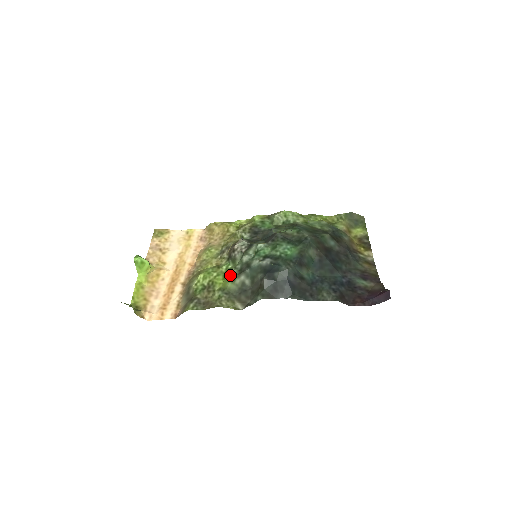
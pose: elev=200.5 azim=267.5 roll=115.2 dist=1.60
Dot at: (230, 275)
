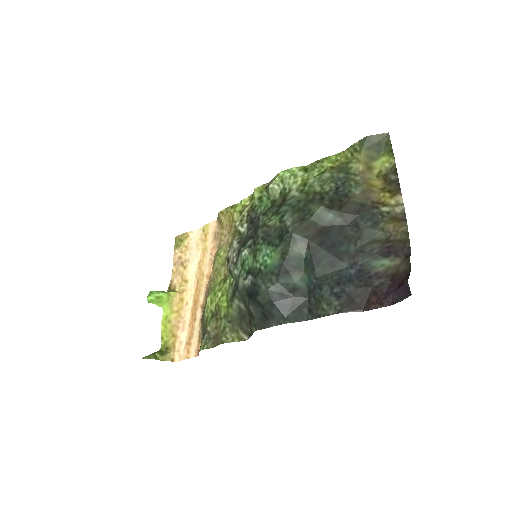
Dot at: (228, 298)
